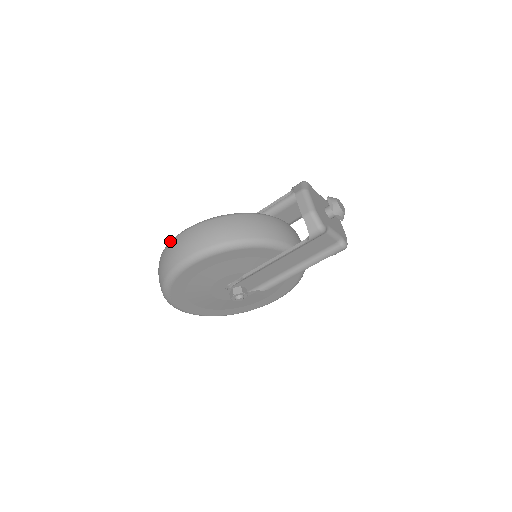
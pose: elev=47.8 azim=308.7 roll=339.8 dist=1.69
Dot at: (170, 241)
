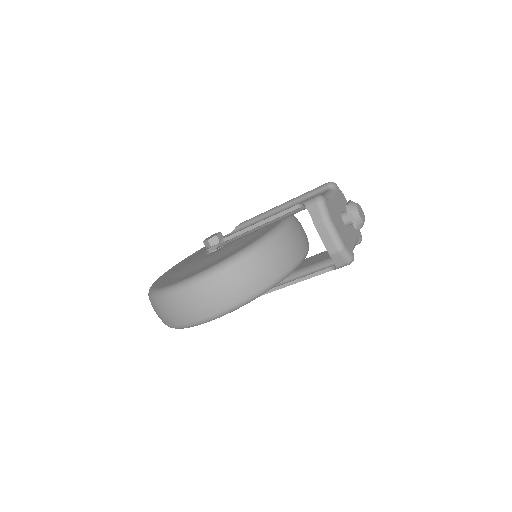
Dot at: (167, 293)
